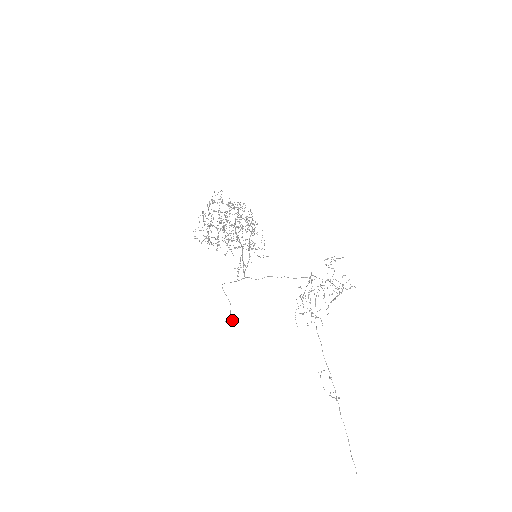
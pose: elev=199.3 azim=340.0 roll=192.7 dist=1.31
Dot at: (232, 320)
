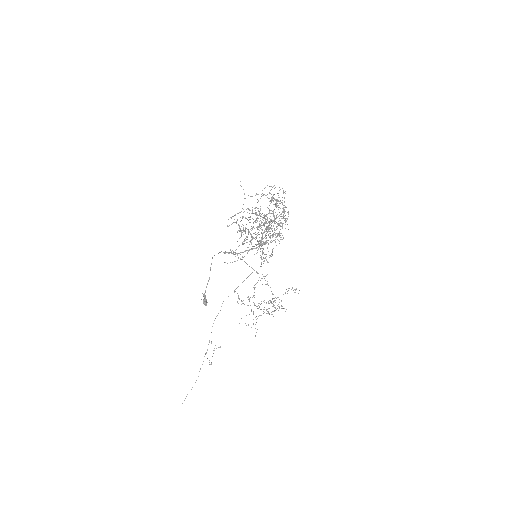
Dot at: (206, 304)
